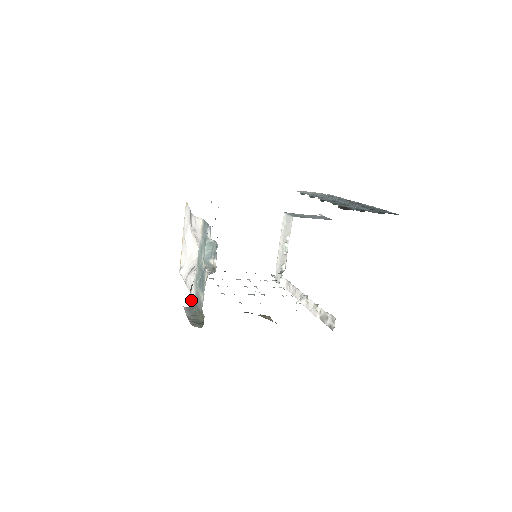
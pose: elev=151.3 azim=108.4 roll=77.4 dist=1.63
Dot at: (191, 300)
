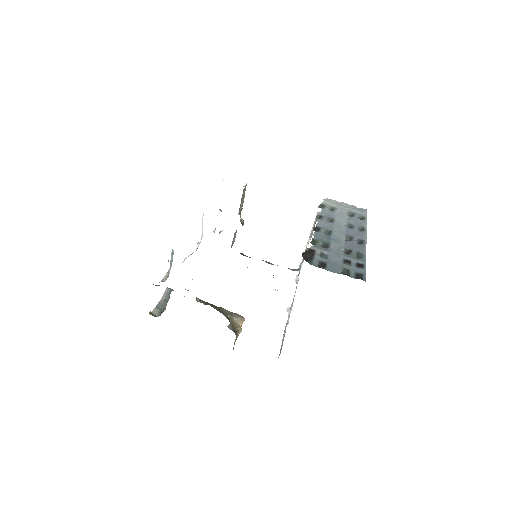
Dot at: occluded
